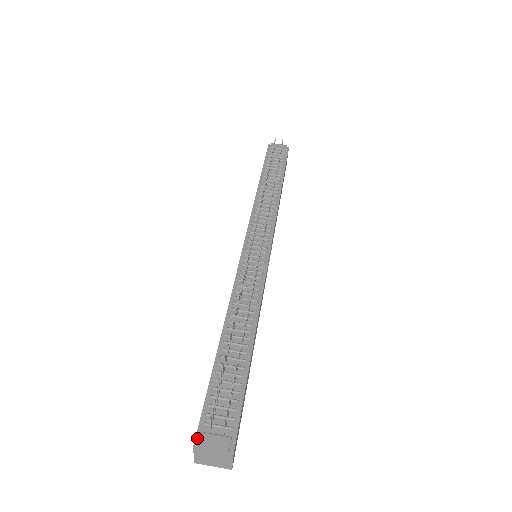
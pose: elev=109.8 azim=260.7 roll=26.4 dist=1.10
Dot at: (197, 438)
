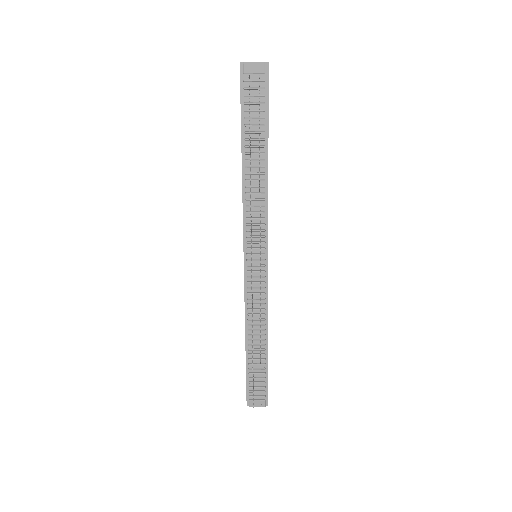
Dot at: (247, 402)
